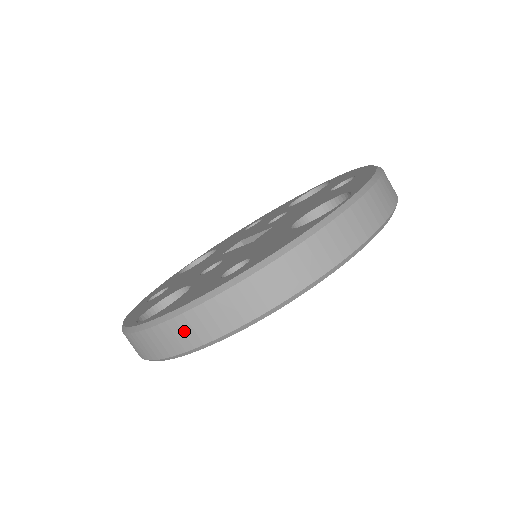
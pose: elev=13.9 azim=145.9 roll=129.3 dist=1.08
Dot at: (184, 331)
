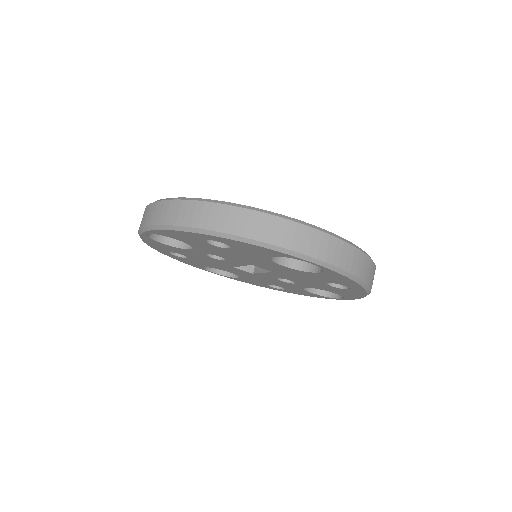
Dot at: (168, 211)
